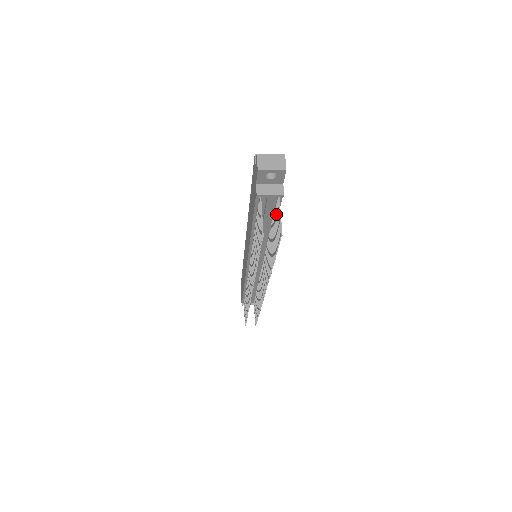
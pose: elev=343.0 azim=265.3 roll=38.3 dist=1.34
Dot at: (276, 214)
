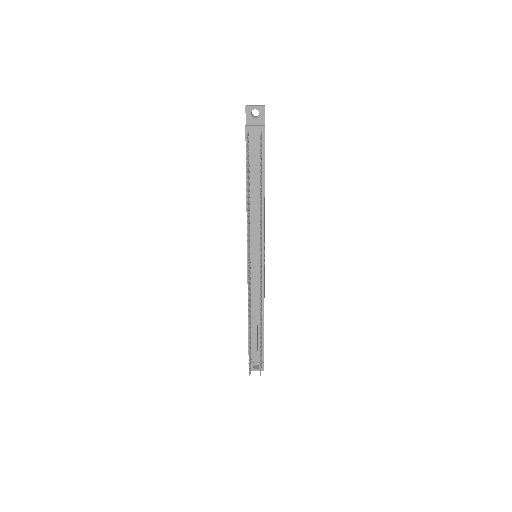
Dot at: occluded
